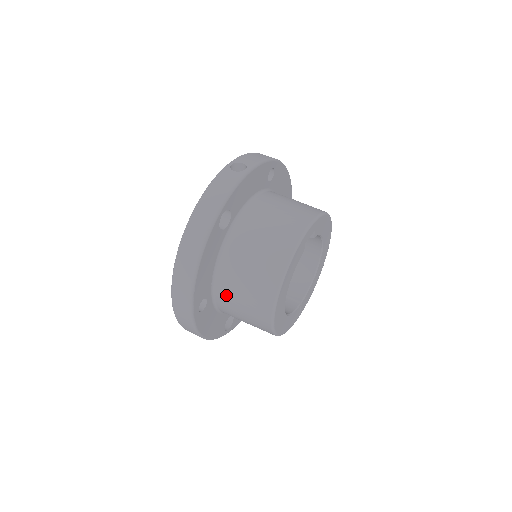
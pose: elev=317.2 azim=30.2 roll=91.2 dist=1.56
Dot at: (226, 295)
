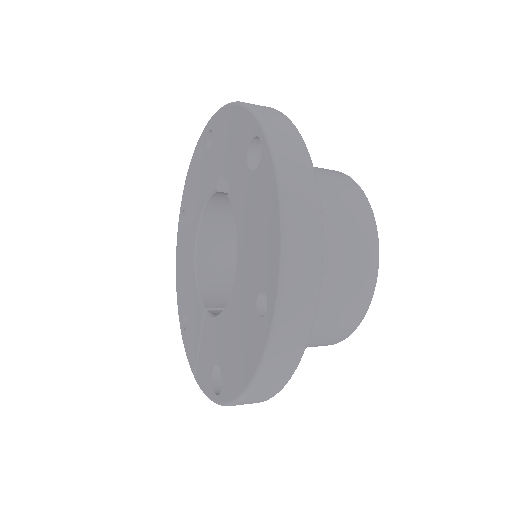
Dot at: occluded
